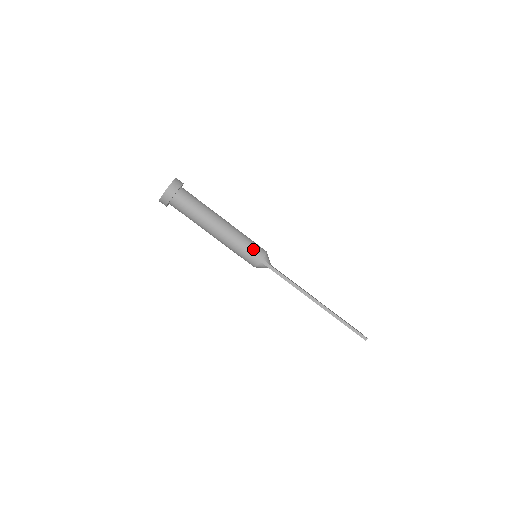
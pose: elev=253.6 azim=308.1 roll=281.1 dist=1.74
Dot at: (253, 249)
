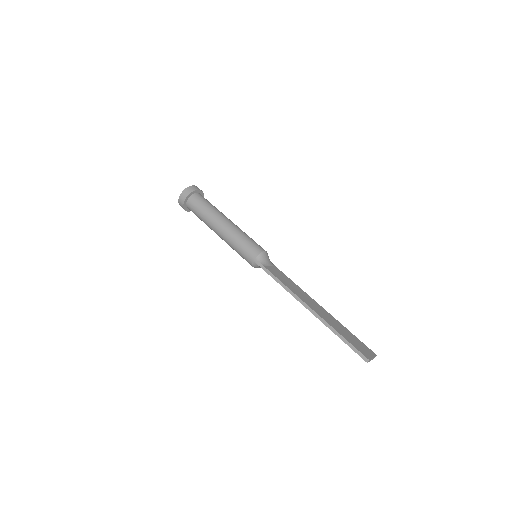
Dot at: (247, 248)
